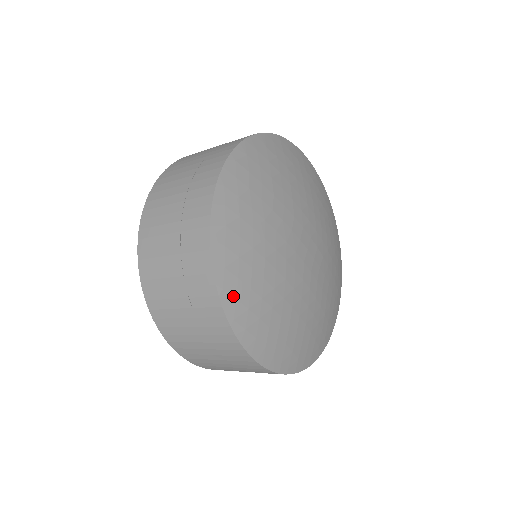
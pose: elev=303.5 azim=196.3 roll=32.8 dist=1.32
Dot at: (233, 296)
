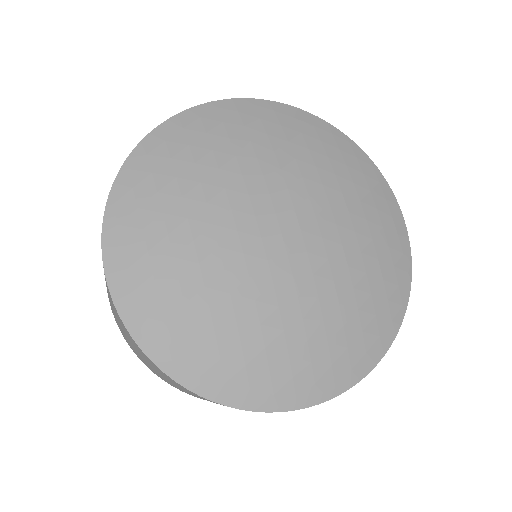
Dot at: (132, 183)
